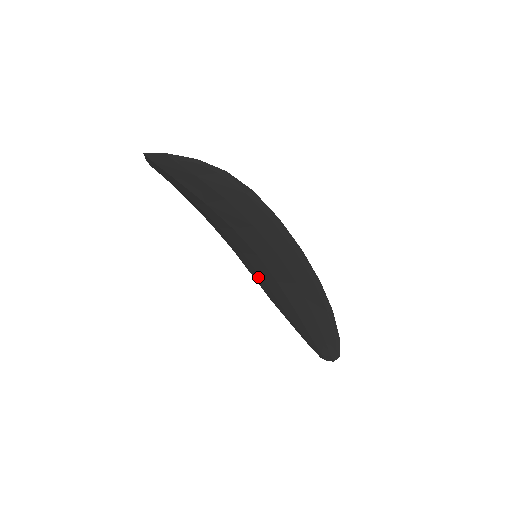
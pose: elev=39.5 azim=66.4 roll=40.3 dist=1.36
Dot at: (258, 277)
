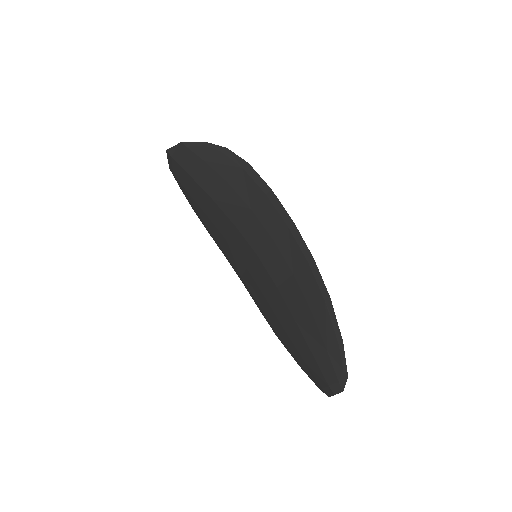
Dot at: (262, 301)
